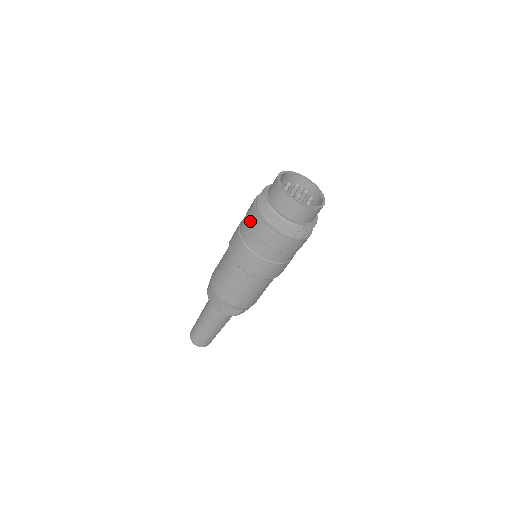
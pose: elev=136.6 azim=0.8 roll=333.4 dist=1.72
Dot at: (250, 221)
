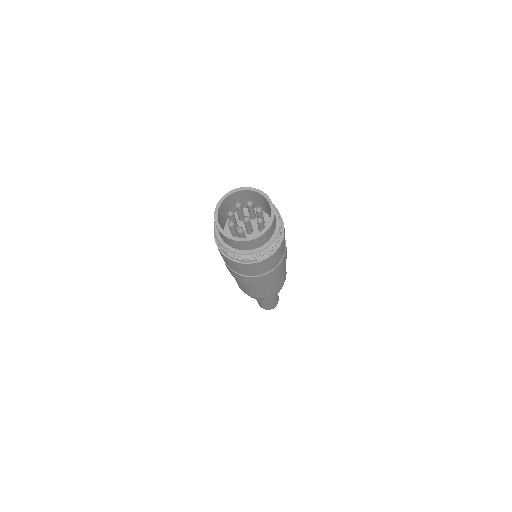
Dot at: (227, 262)
